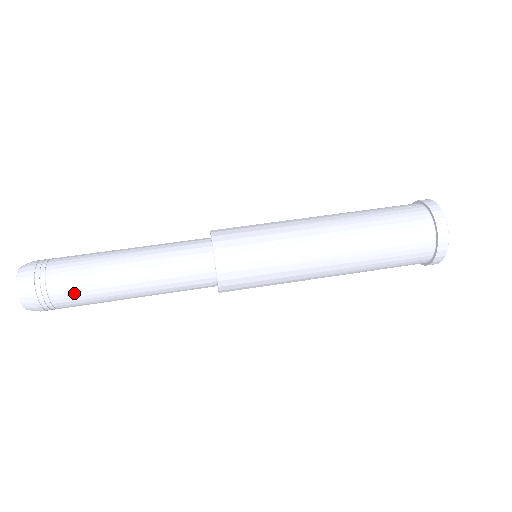
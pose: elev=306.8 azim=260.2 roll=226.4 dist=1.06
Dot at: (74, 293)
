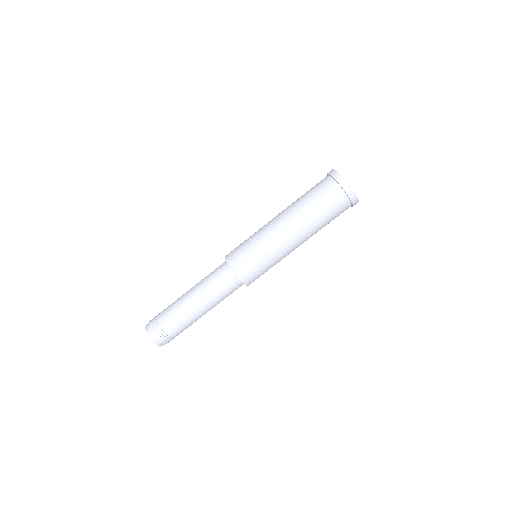
Dot at: occluded
